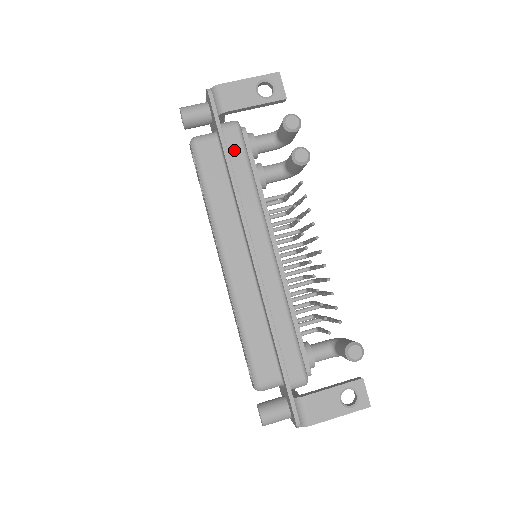
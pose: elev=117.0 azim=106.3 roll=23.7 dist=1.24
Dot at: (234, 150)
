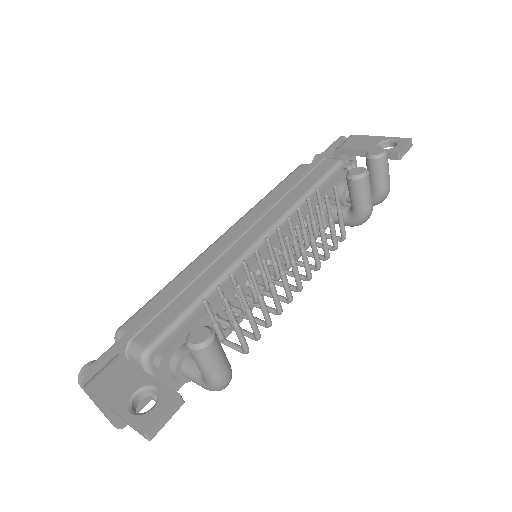
Dot at: (319, 171)
